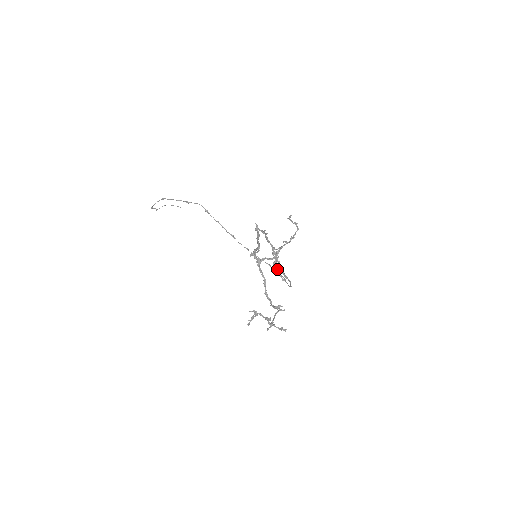
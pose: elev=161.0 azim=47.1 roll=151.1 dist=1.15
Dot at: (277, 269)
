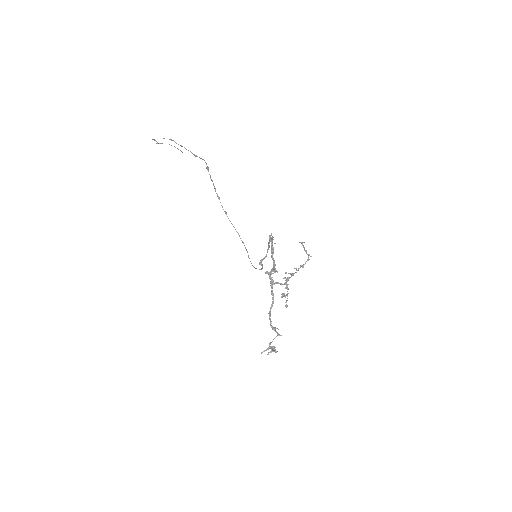
Dot at: (285, 295)
